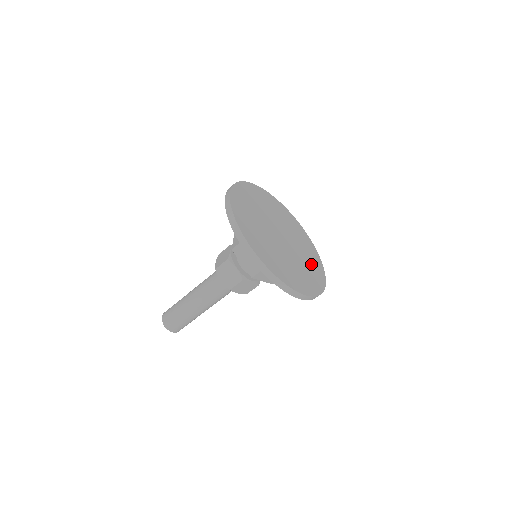
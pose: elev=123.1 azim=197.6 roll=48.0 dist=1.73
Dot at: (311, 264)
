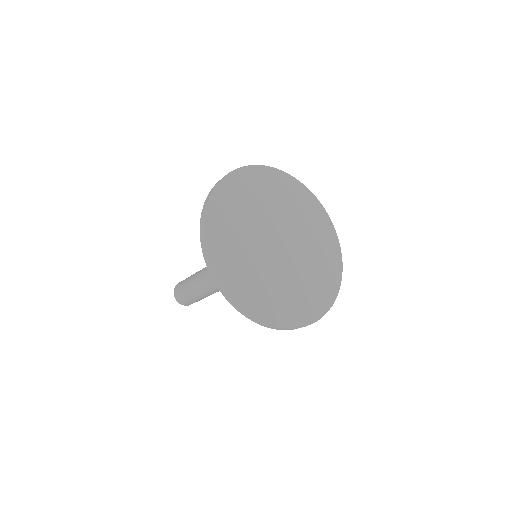
Dot at: (313, 288)
